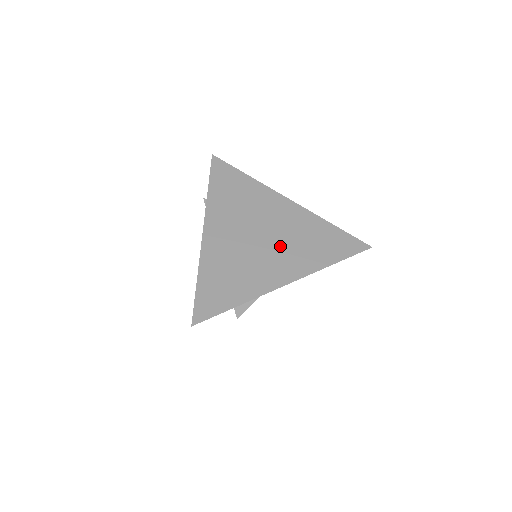
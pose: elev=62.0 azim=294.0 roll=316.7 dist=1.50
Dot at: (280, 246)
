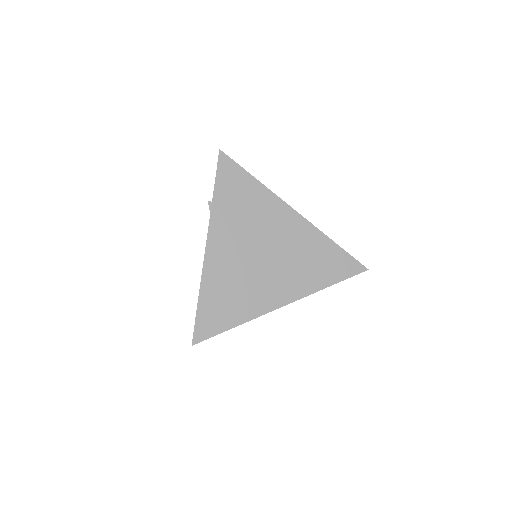
Dot at: (280, 266)
